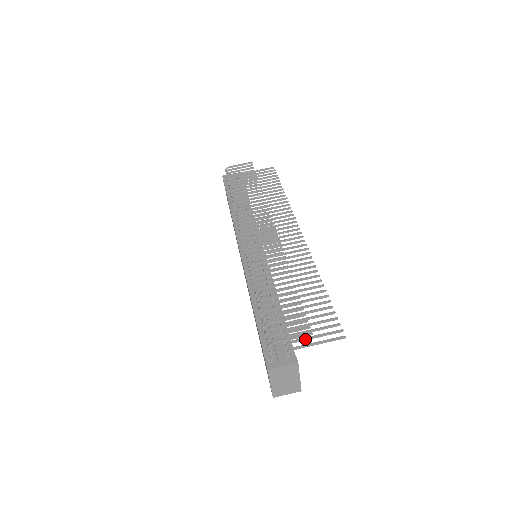
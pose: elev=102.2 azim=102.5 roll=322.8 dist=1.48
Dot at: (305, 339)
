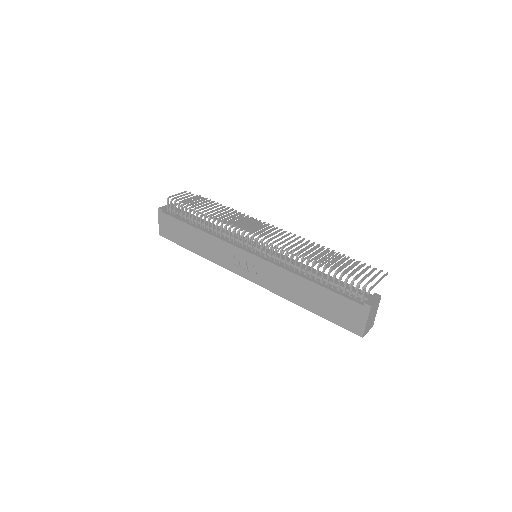
Dot at: occluded
